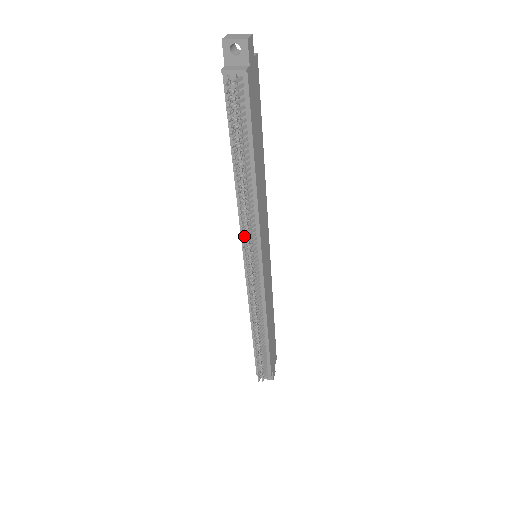
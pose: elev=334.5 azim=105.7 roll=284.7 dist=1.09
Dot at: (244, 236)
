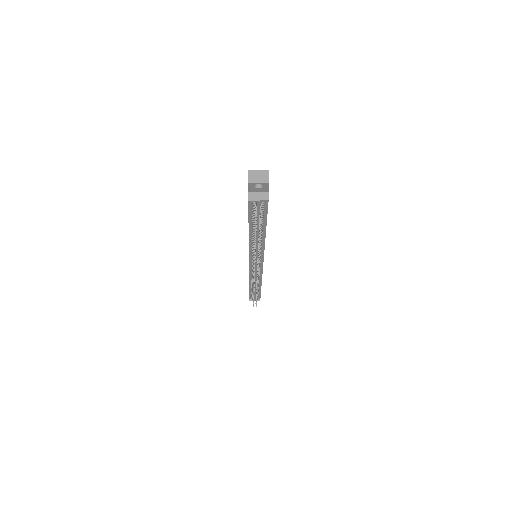
Dot at: occluded
